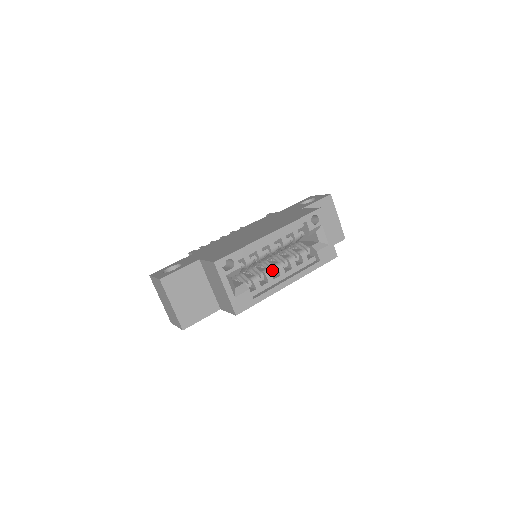
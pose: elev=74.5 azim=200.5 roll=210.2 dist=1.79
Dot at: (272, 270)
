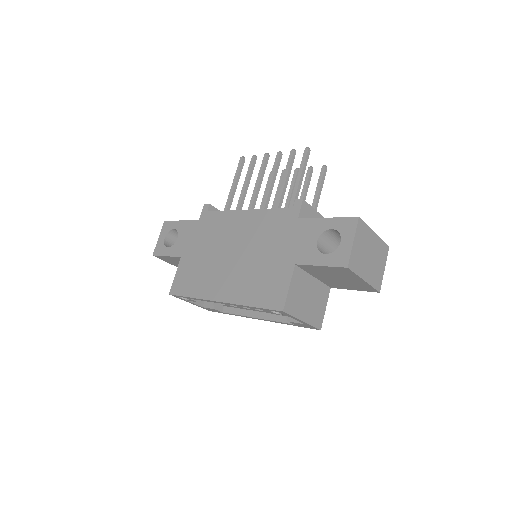
Dot at: occluded
